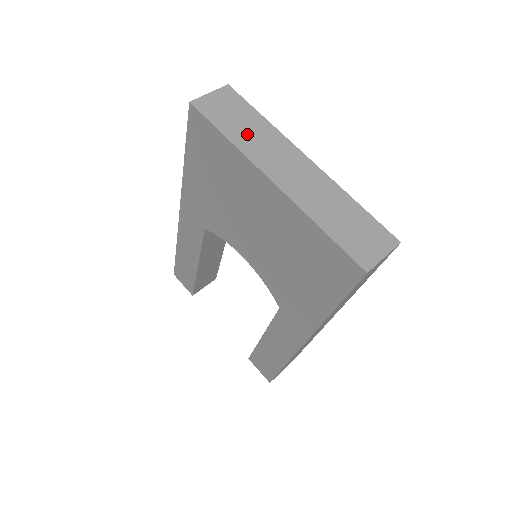
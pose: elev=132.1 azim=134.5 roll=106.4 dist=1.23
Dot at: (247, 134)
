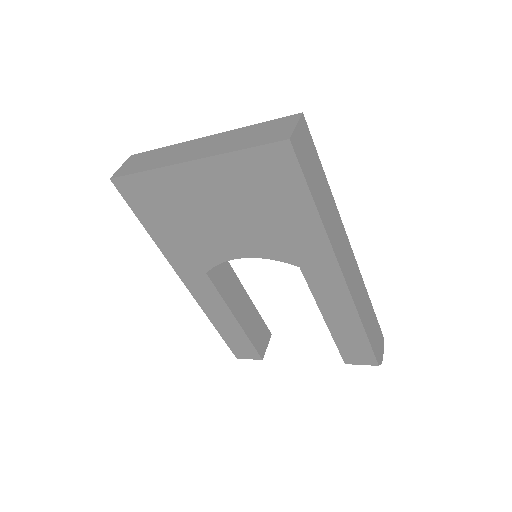
Dot at: (157, 160)
